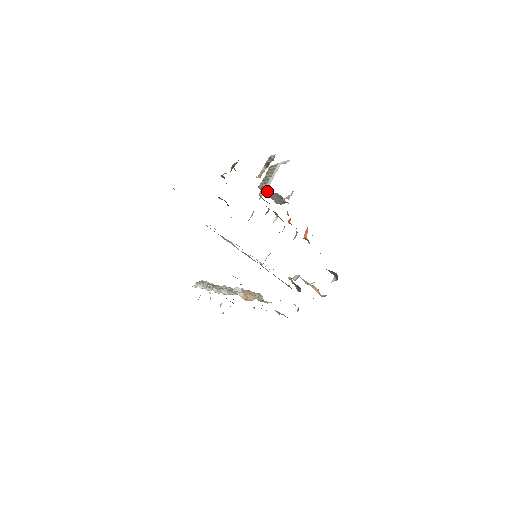
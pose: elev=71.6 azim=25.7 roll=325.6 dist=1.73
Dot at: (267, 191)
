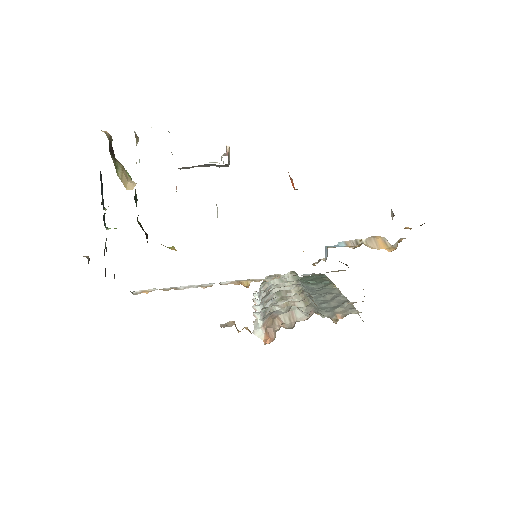
Dot at: (193, 167)
